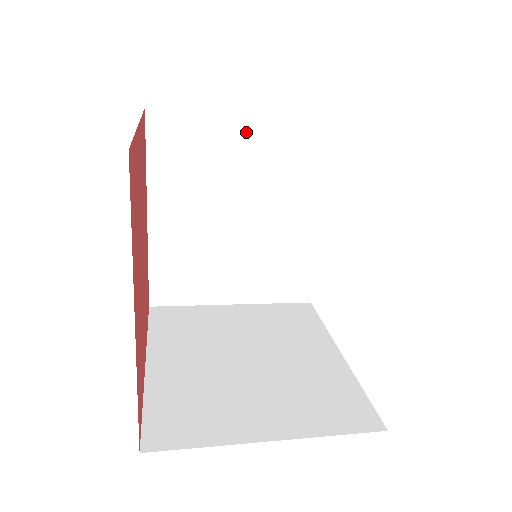
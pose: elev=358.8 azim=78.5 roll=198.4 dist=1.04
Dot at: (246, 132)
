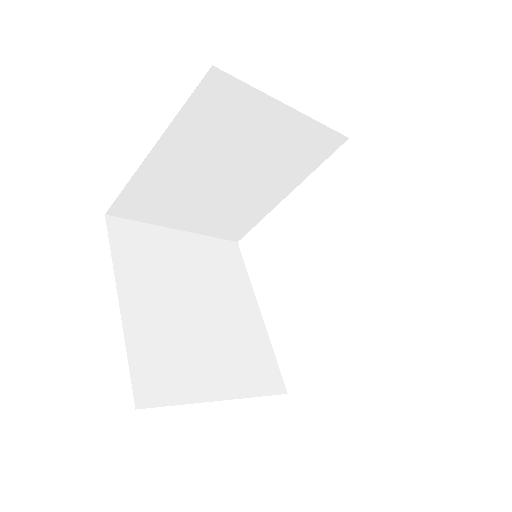
Dot at: (183, 242)
